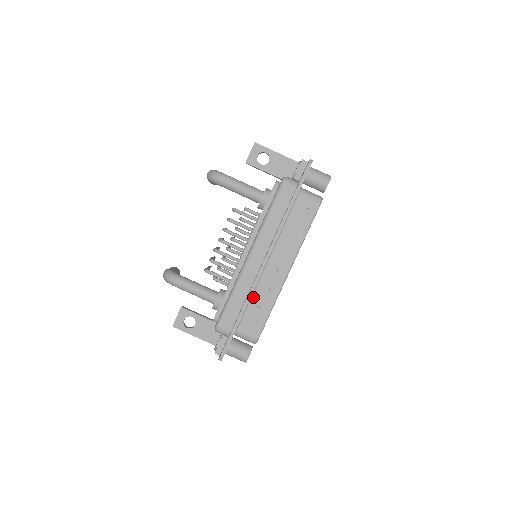
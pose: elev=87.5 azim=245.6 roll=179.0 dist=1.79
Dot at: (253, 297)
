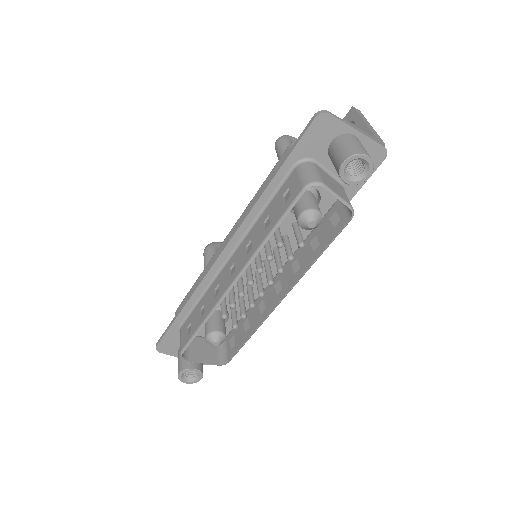
Dot at: (205, 295)
